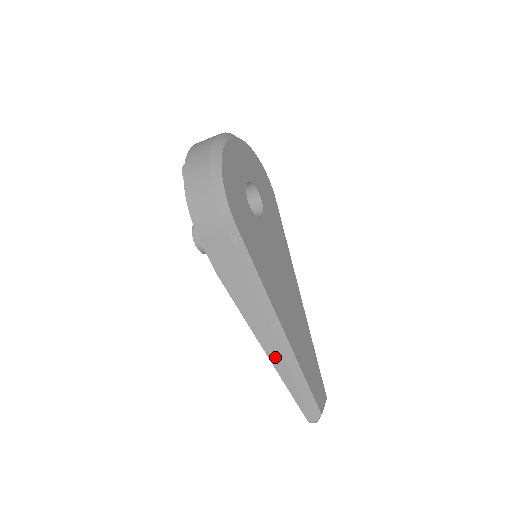
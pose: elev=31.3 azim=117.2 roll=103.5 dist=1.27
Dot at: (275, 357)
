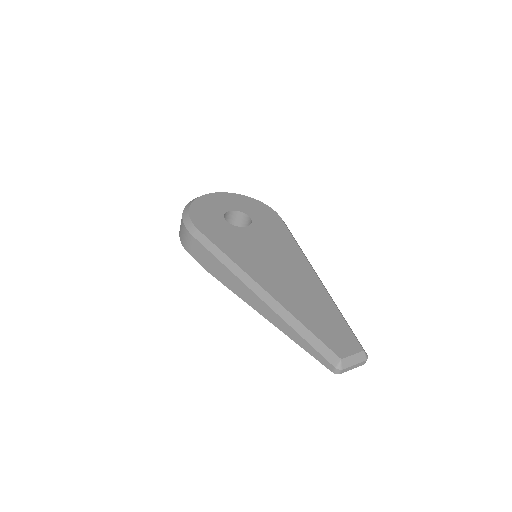
Dot at: (269, 316)
